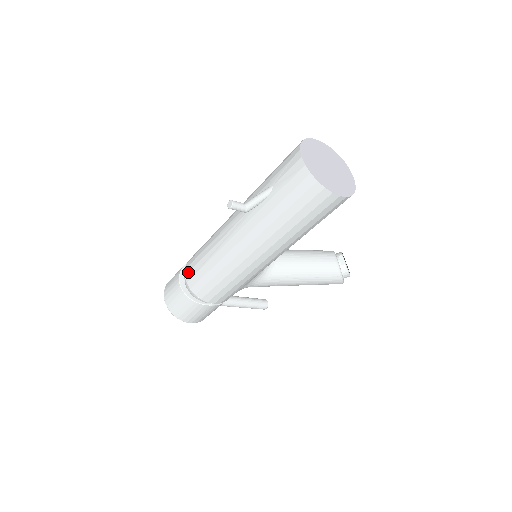
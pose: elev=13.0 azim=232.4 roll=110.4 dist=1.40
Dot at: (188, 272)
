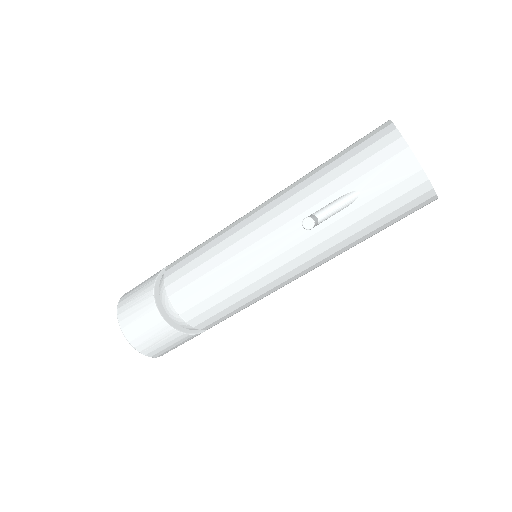
Dot at: (181, 301)
